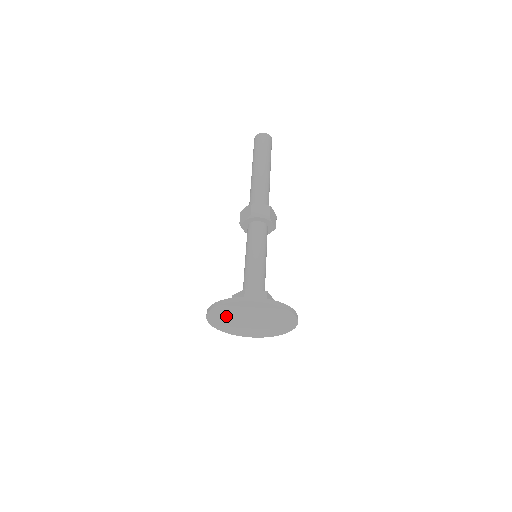
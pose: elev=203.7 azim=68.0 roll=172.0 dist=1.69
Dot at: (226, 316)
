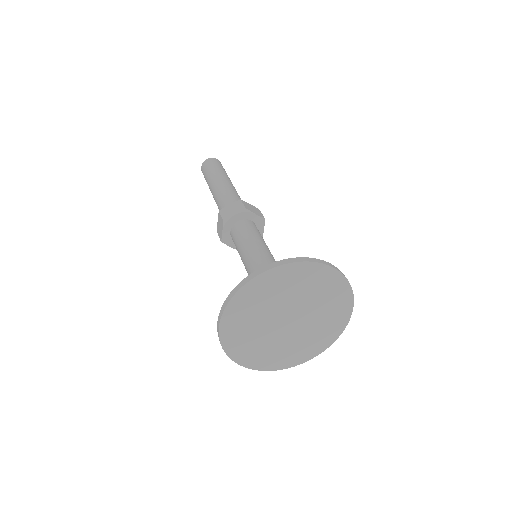
Dot at: (249, 335)
